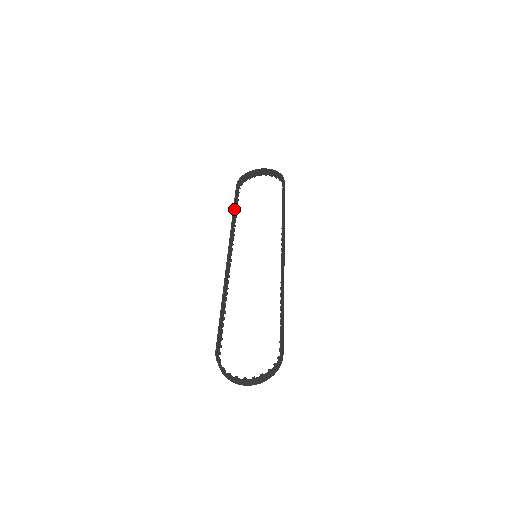
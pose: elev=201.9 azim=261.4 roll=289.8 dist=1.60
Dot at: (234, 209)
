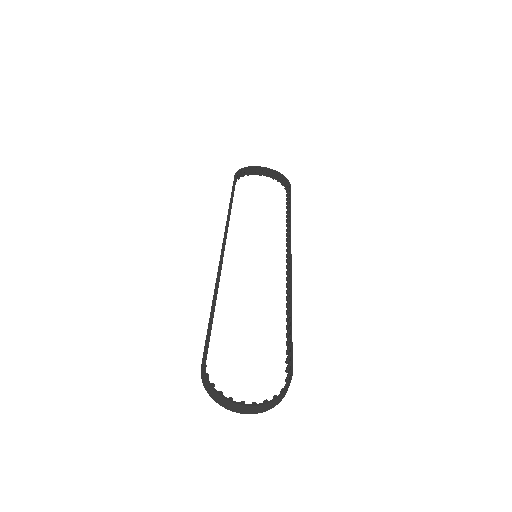
Dot at: (231, 199)
